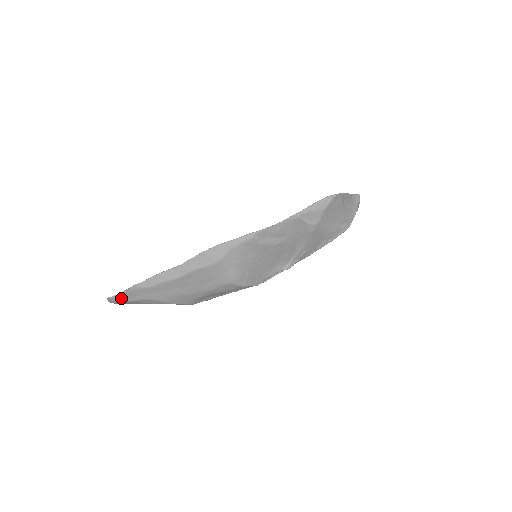
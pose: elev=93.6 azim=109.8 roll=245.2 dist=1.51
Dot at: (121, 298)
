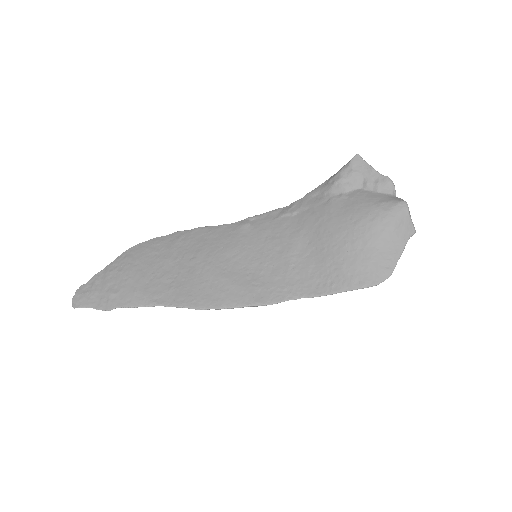
Dot at: (90, 303)
